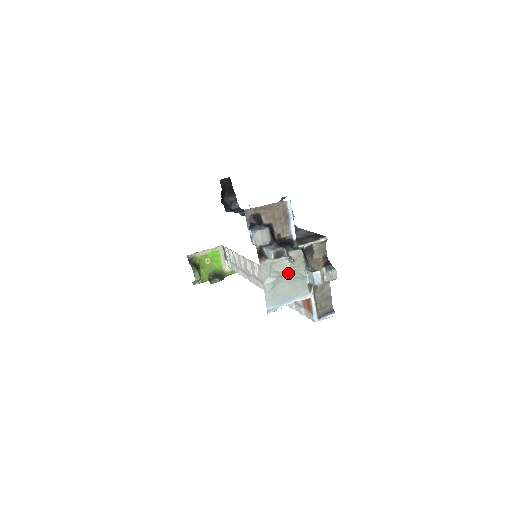
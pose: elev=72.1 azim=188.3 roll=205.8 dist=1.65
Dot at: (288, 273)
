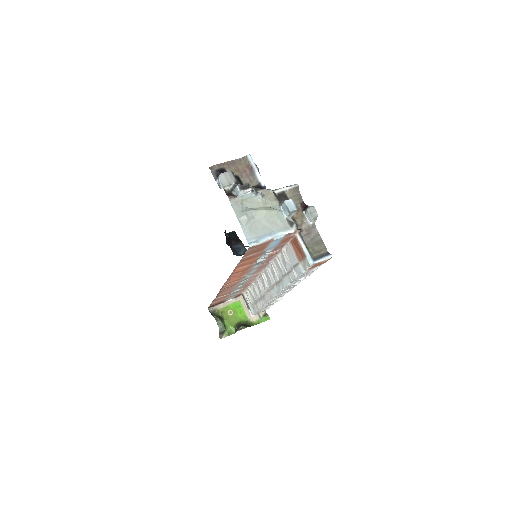
Dot at: (261, 208)
